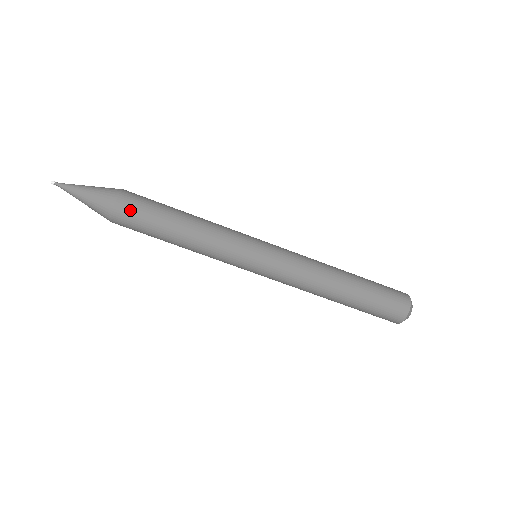
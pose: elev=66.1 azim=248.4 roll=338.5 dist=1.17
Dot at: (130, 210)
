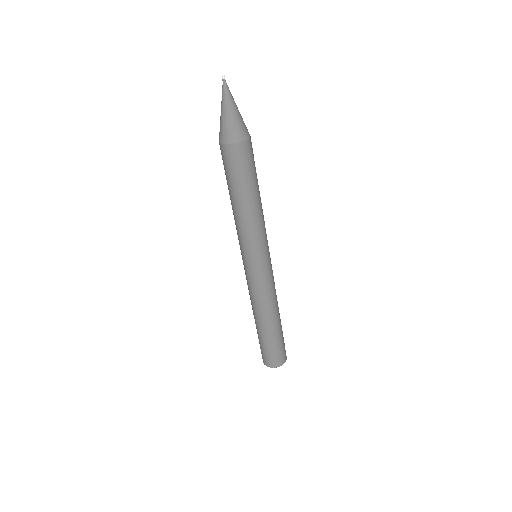
Dot at: (251, 153)
